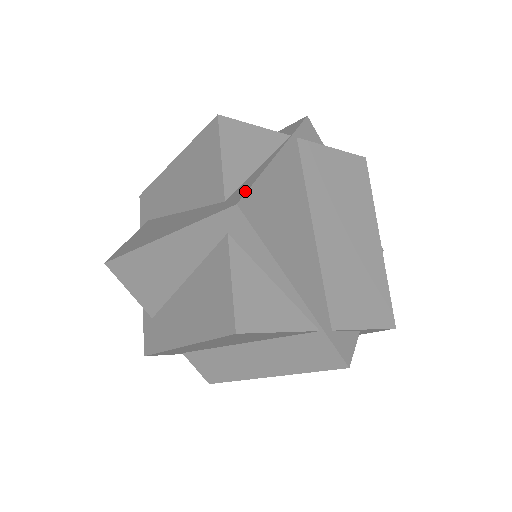
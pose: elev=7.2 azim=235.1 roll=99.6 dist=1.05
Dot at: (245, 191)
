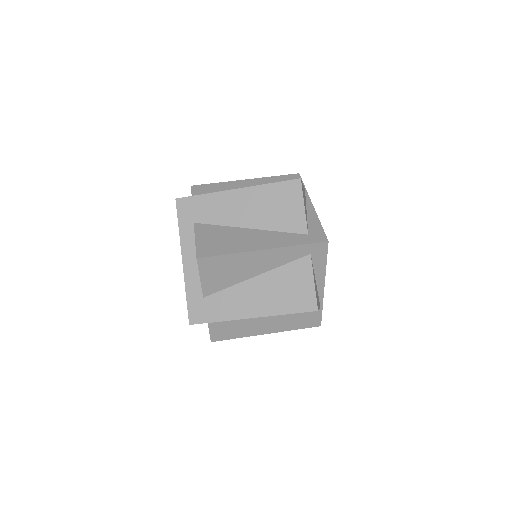
Dot at: (323, 232)
